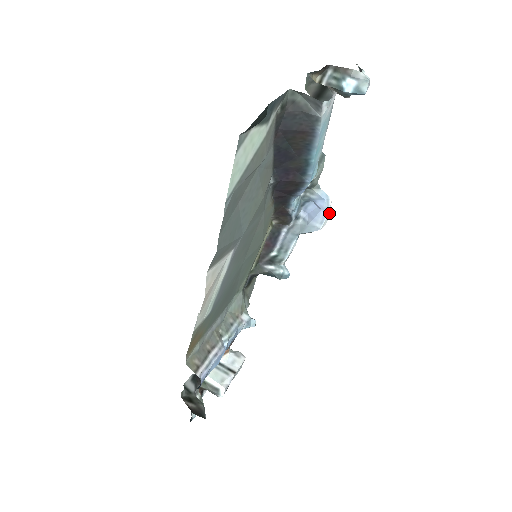
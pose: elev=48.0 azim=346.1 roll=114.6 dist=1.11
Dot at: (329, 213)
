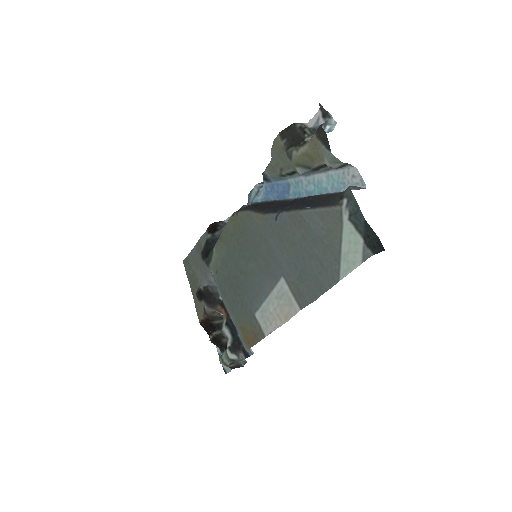
Dot at: occluded
